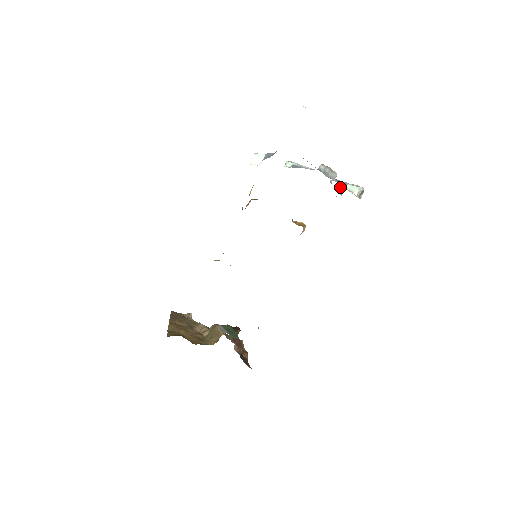
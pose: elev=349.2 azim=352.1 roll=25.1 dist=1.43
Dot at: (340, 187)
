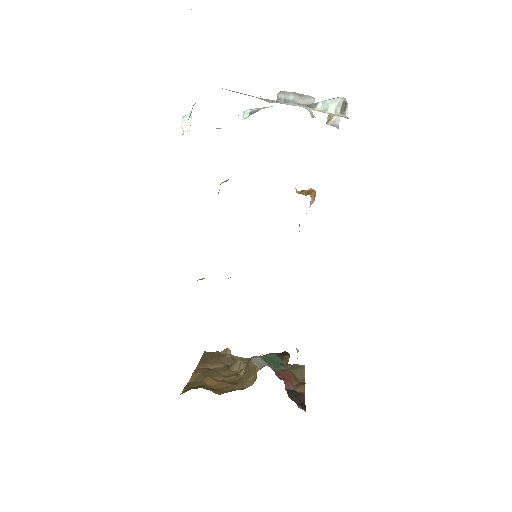
Dot at: (331, 116)
